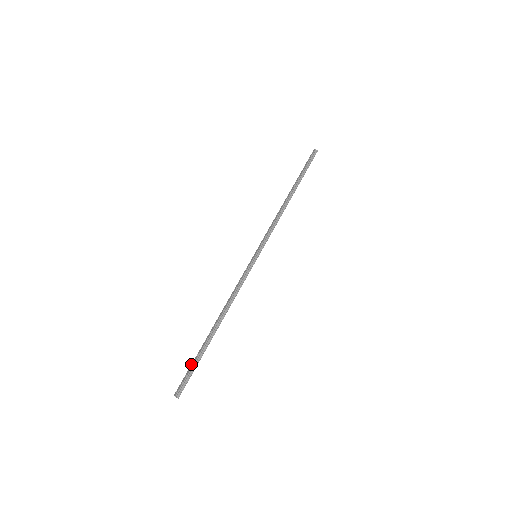
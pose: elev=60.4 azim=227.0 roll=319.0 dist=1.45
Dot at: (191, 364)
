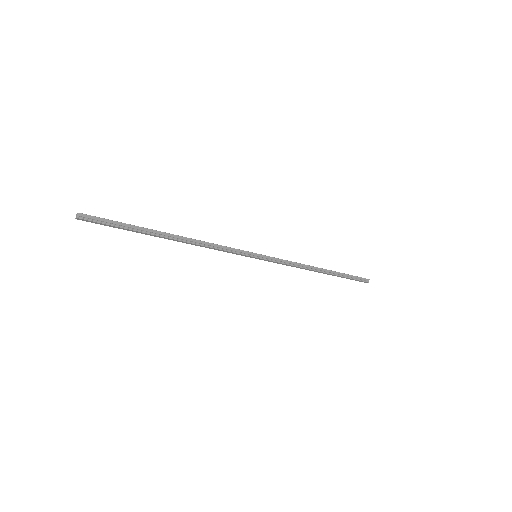
Dot at: (120, 223)
